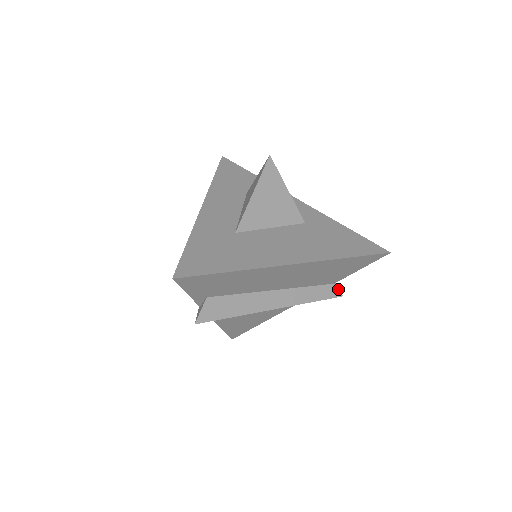
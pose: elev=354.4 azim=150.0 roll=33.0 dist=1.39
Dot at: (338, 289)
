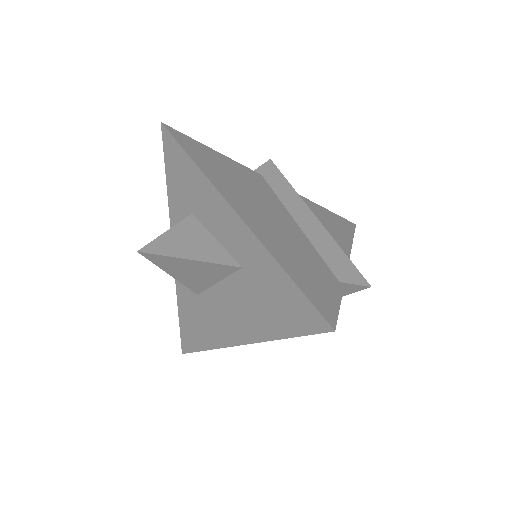
Dot at: (356, 285)
